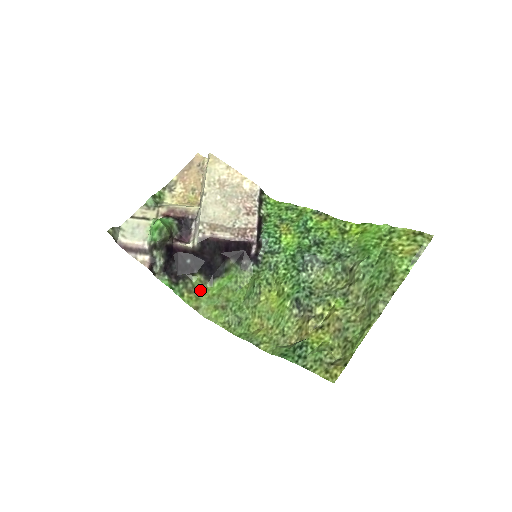
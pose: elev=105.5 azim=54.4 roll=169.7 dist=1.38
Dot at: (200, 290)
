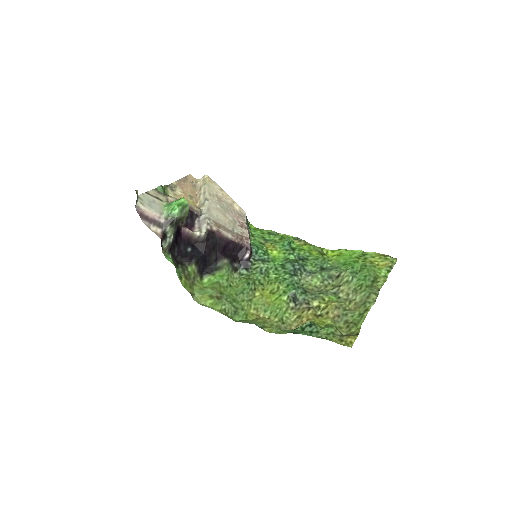
Dot at: (193, 280)
